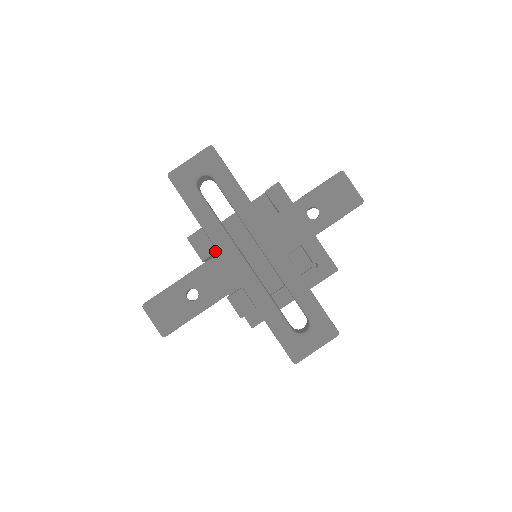
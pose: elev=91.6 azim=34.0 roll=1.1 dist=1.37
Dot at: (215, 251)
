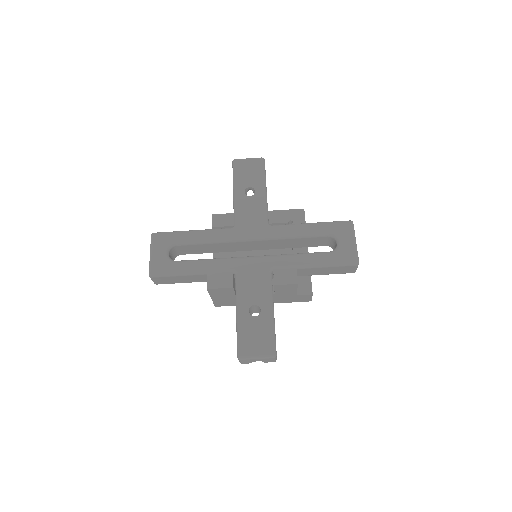
Dot at: (232, 274)
